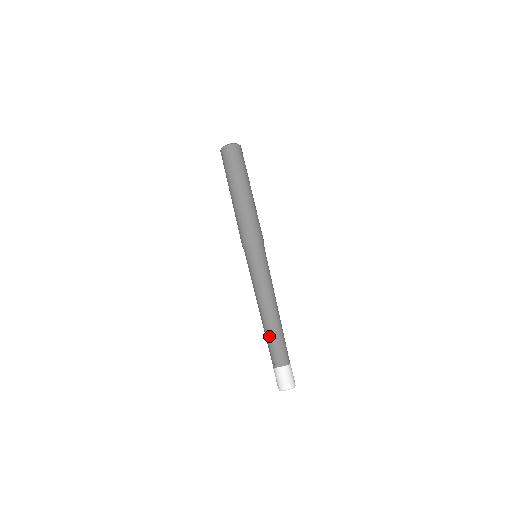
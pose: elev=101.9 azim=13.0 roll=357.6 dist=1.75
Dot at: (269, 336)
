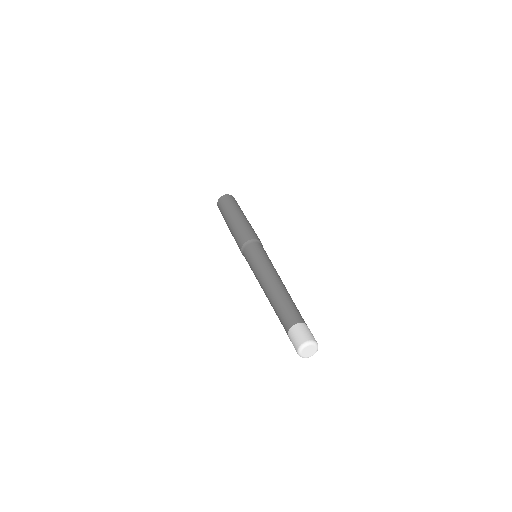
Dot at: (284, 299)
